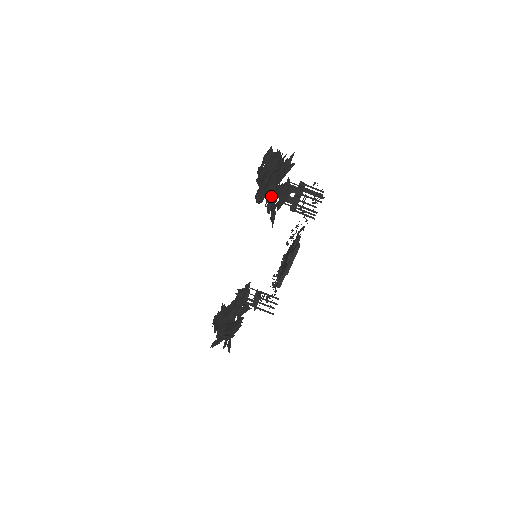
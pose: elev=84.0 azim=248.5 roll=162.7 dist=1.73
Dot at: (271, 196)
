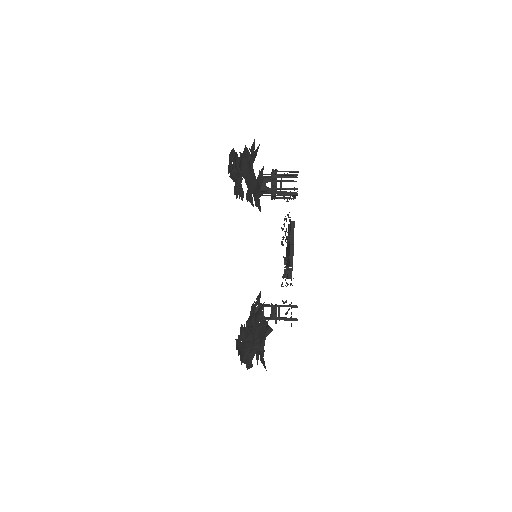
Dot at: occluded
